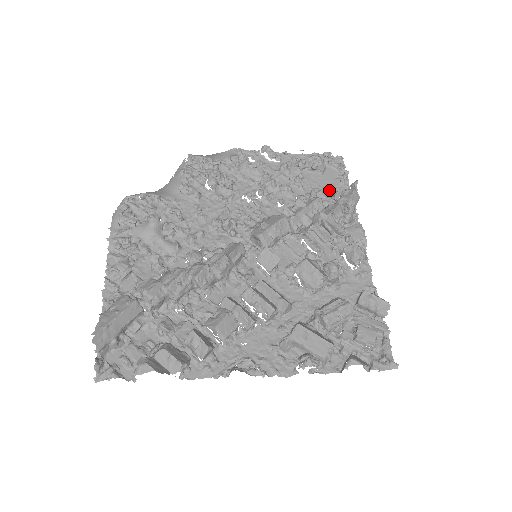
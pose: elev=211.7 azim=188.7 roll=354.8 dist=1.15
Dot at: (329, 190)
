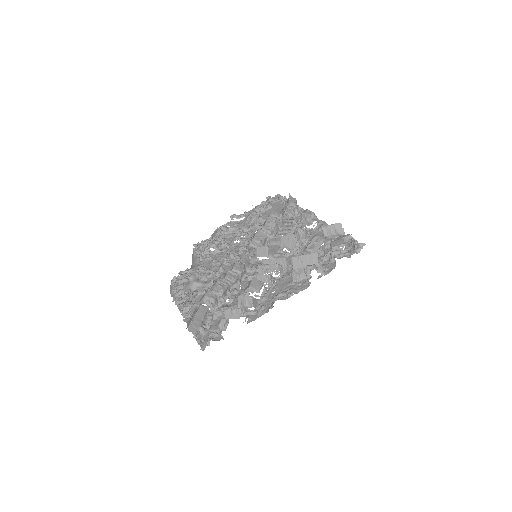
Dot at: (280, 210)
